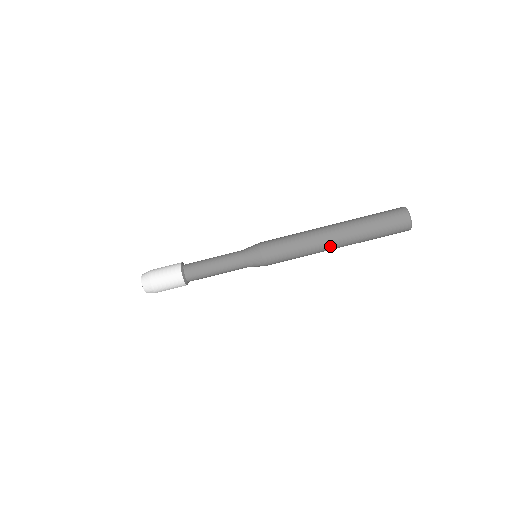
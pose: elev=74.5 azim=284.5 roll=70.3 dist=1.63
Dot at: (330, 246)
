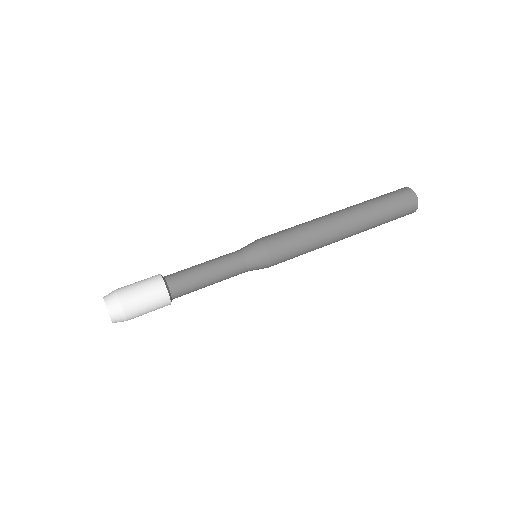
Dot at: (338, 221)
